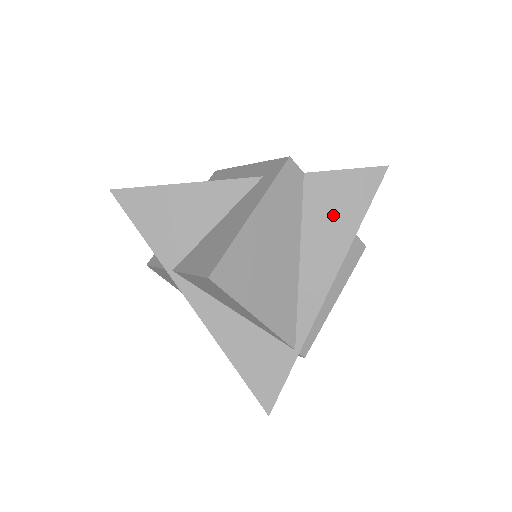
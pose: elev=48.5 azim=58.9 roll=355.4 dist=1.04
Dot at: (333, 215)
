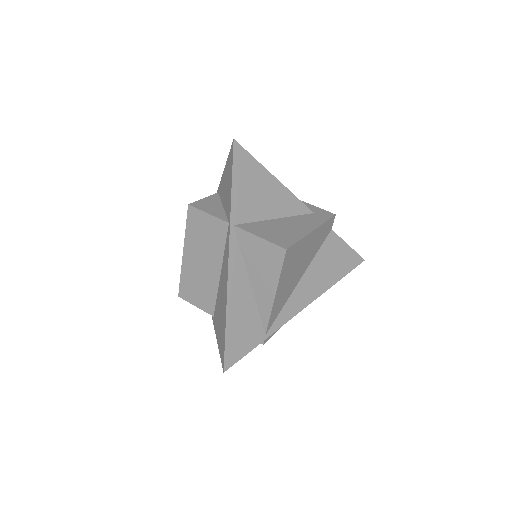
Dot at: (330, 265)
